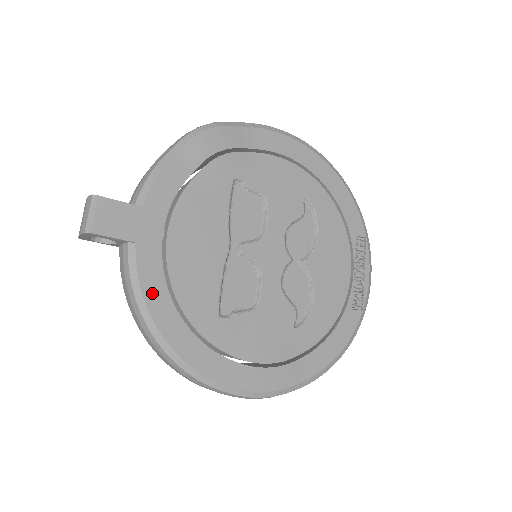
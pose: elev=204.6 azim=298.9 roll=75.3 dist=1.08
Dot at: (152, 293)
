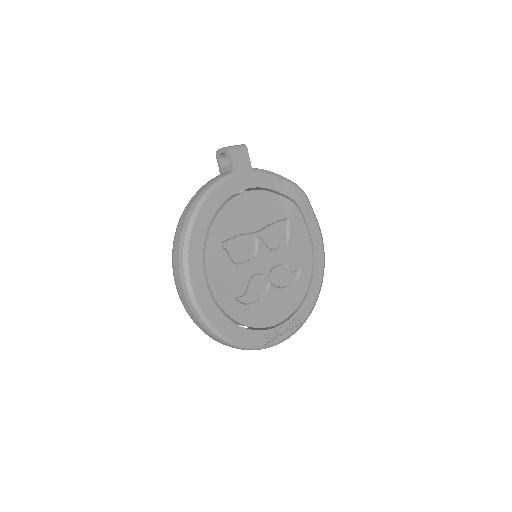
Dot at: (217, 195)
